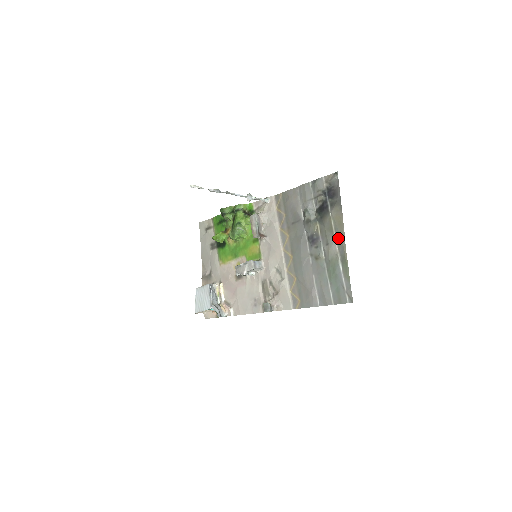
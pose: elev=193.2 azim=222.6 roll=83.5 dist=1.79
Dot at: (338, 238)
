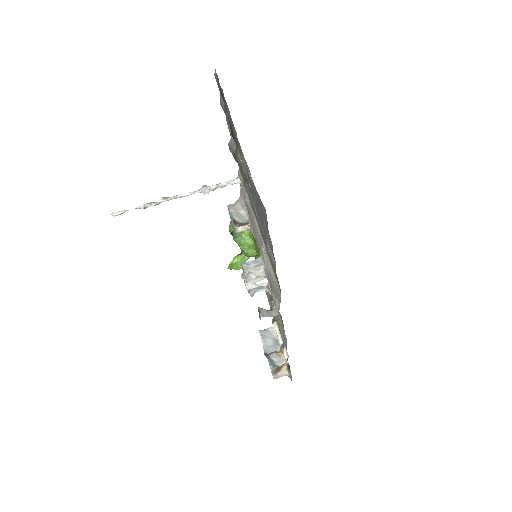
Dot at: occluded
